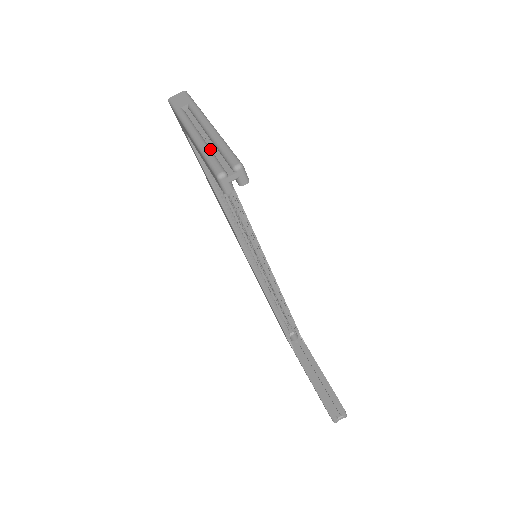
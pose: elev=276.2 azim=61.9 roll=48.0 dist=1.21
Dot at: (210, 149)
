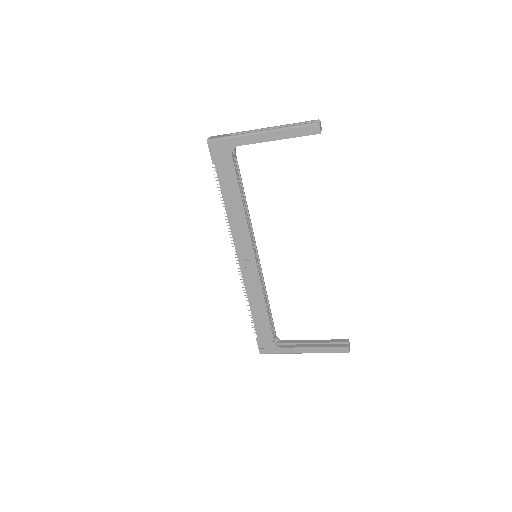
Dot at: (290, 126)
